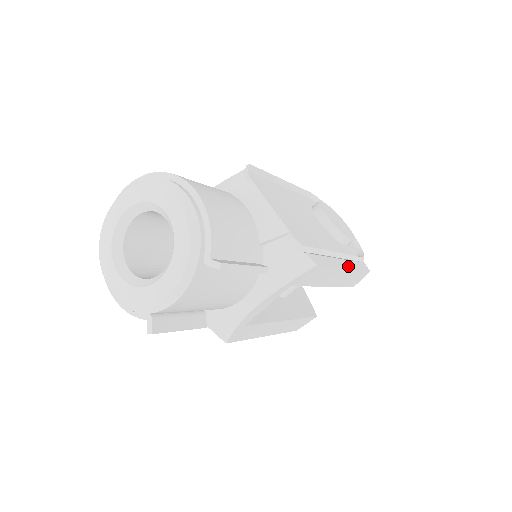
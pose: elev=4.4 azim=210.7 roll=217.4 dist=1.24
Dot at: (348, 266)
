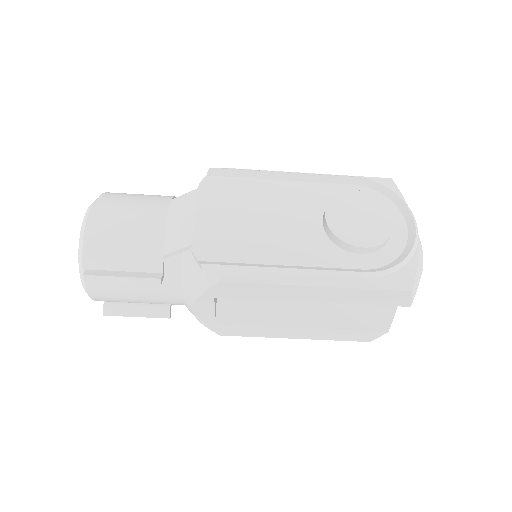
Dot at: (326, 283)
